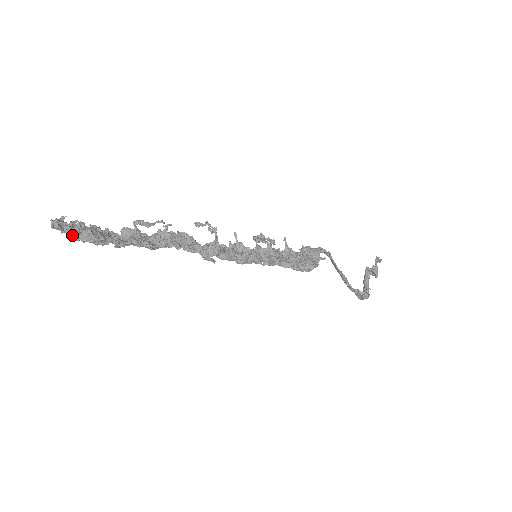
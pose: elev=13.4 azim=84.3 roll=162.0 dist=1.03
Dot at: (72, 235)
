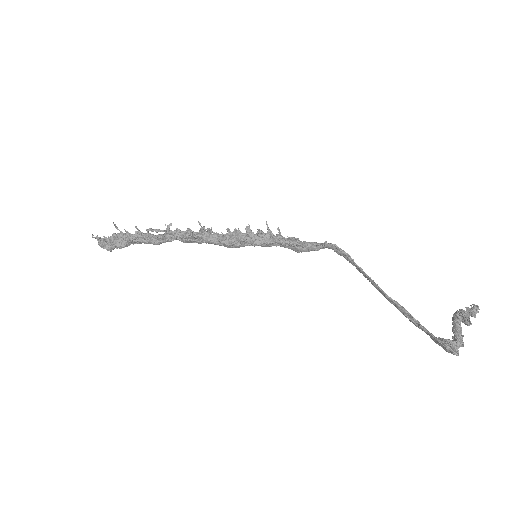
Dot at: (105, 244)
